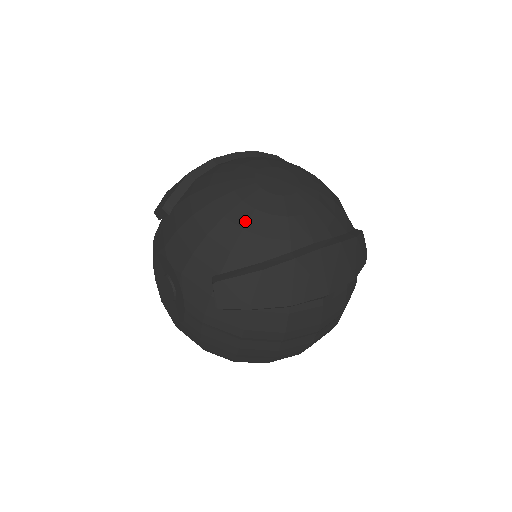
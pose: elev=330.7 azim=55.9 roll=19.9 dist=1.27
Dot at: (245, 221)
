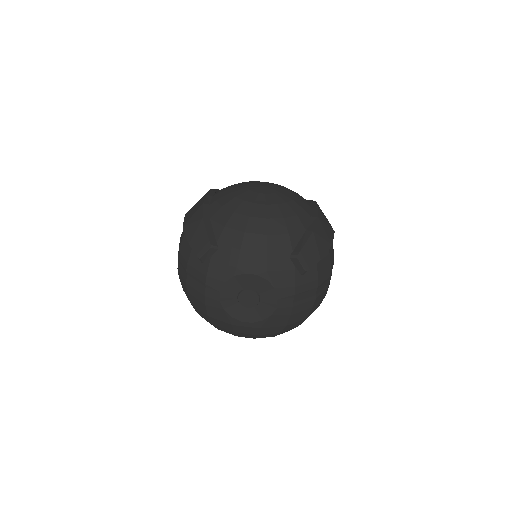
Dot at: (280, 213)
